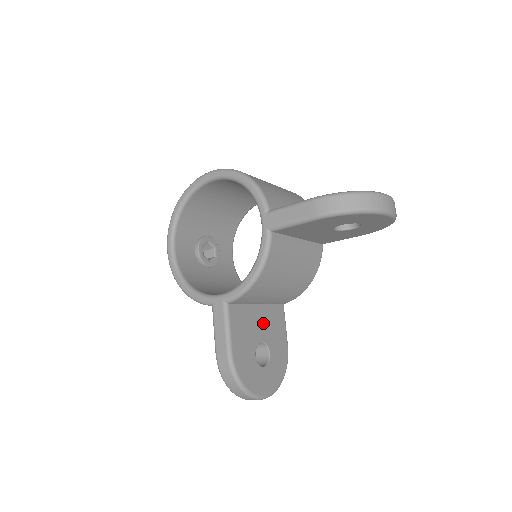
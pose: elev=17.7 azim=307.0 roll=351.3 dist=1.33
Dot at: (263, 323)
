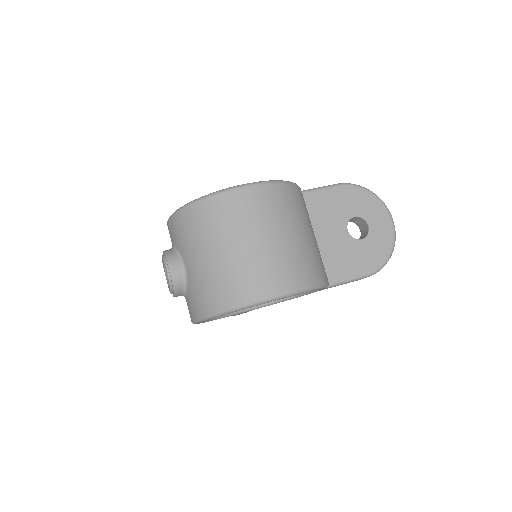
Dot at: occluded
